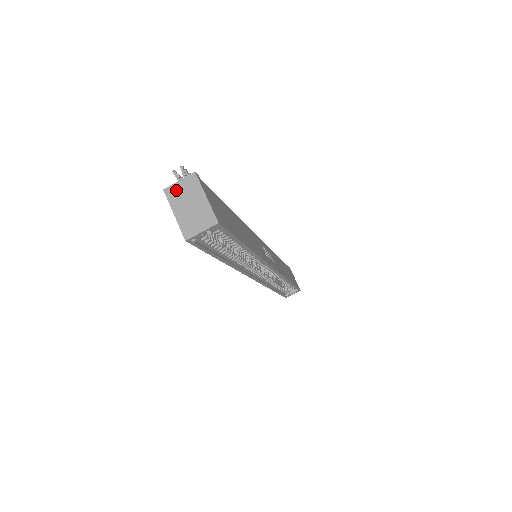
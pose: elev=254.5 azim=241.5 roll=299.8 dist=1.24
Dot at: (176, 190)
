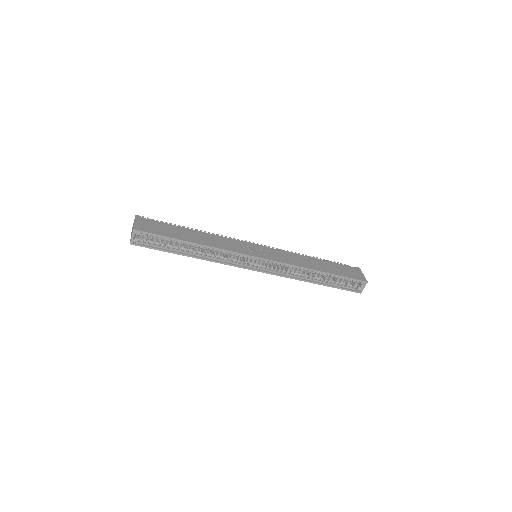
Dot at: occluded
